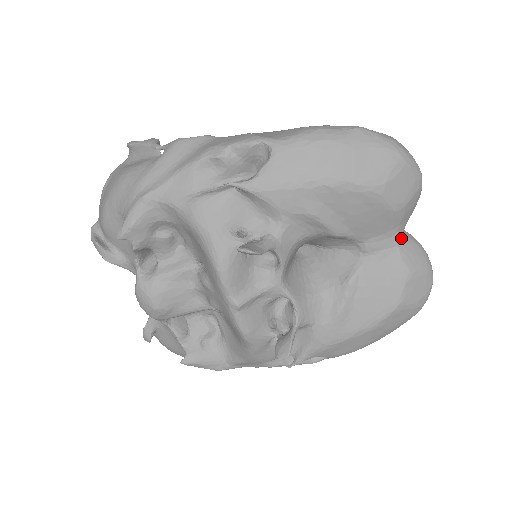
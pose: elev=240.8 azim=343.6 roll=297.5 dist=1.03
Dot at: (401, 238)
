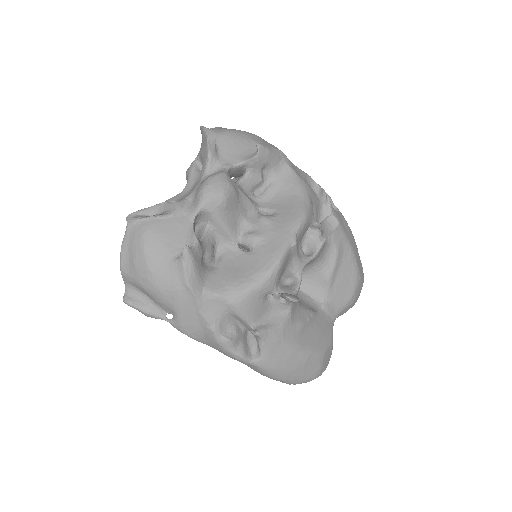
Dot at: occluded
